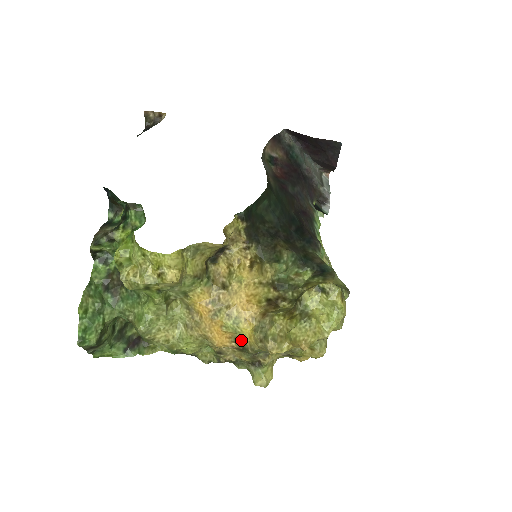
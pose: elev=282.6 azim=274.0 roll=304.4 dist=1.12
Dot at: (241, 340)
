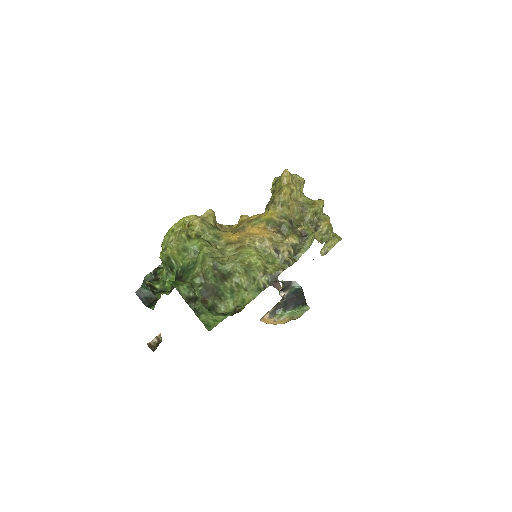
Dot at: (270, 221)
